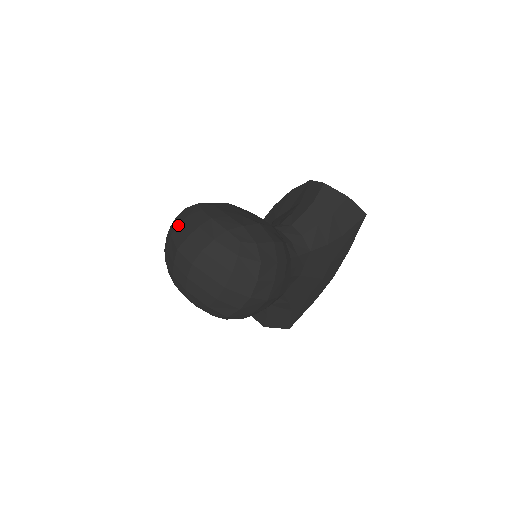
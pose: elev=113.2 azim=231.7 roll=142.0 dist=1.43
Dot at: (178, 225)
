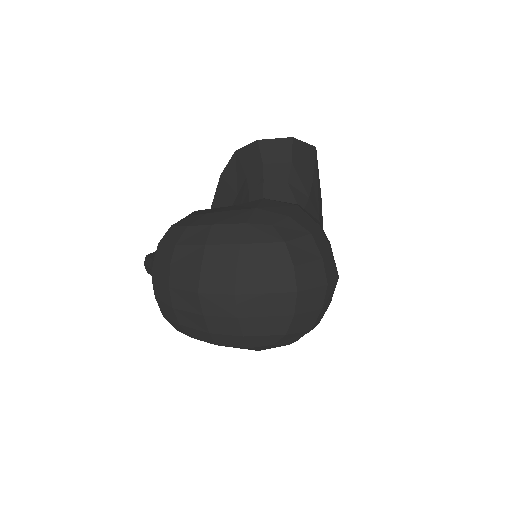
Dot at: (170, 266)
